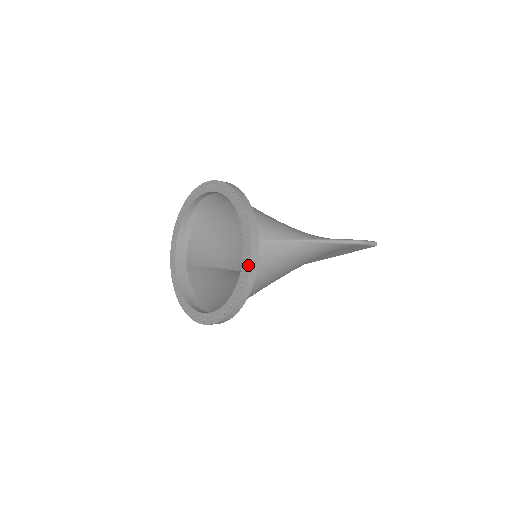
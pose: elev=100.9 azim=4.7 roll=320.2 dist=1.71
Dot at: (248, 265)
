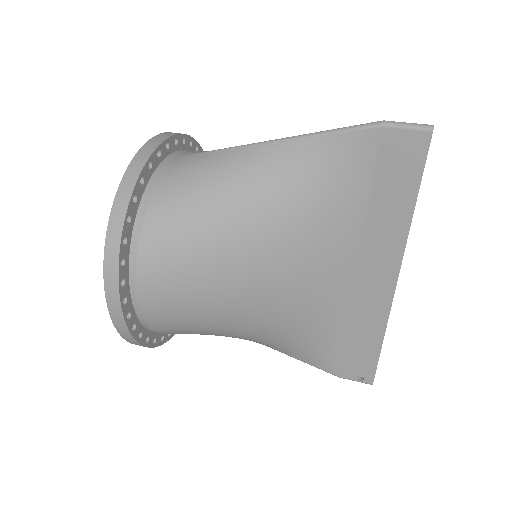
Dot at: (131, 165)
